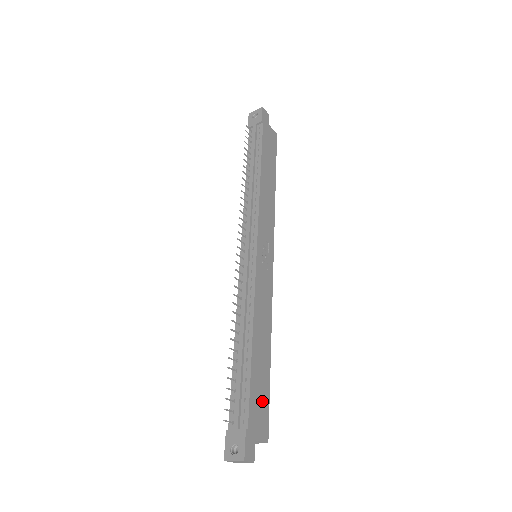
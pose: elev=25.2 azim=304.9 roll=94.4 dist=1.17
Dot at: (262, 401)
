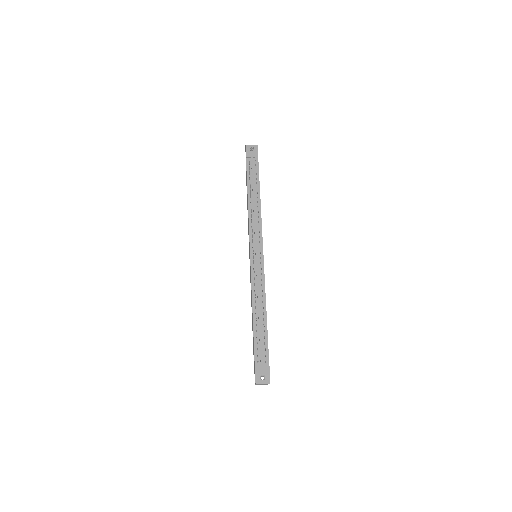
Dot at: occluded
